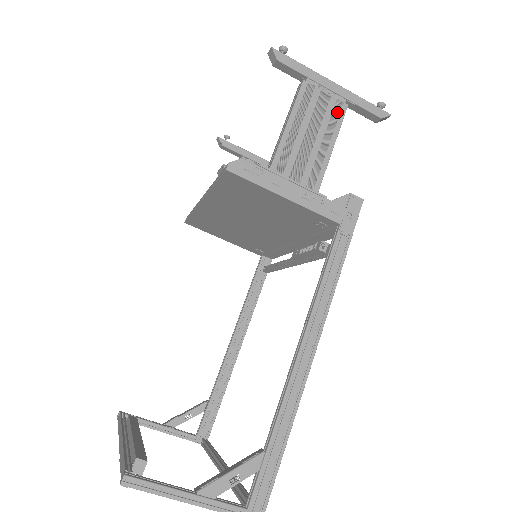
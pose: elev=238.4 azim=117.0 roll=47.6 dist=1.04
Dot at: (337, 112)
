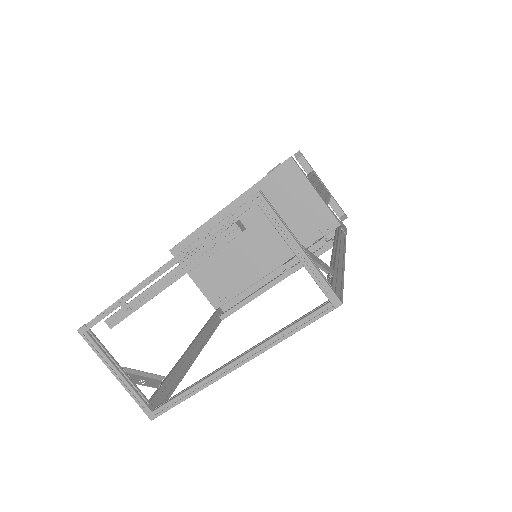
Dot at: (328, 193)
